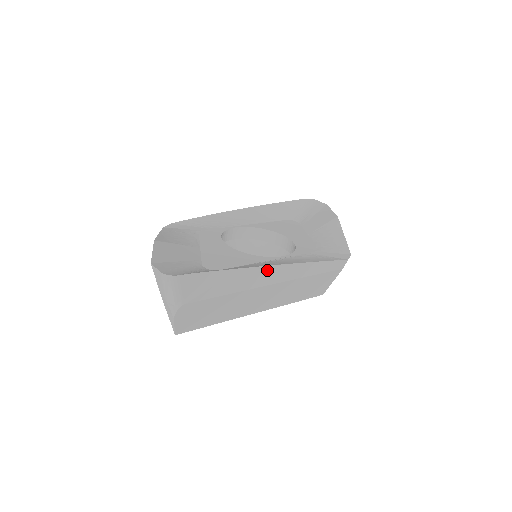
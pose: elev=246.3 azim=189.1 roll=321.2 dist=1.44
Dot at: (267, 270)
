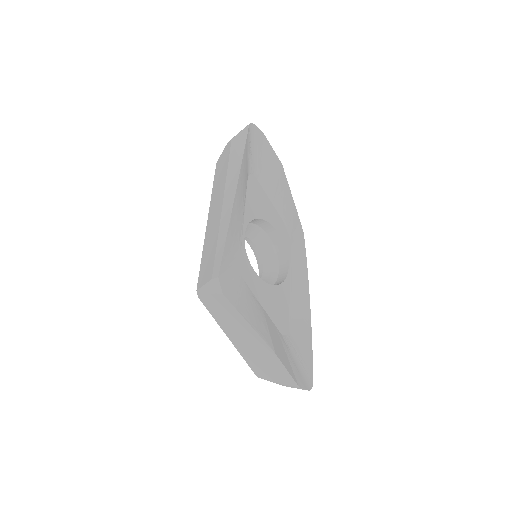
Dot at: (307, 309)
